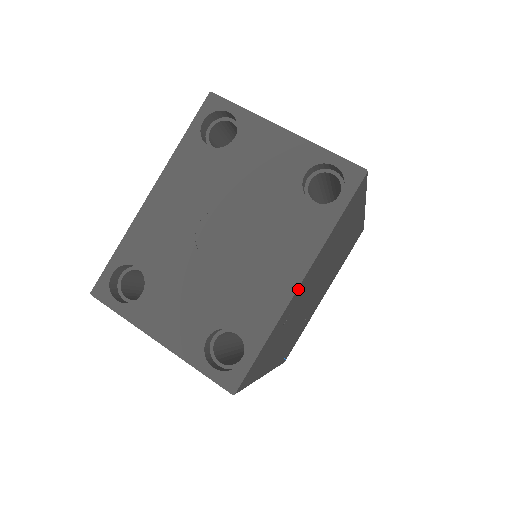
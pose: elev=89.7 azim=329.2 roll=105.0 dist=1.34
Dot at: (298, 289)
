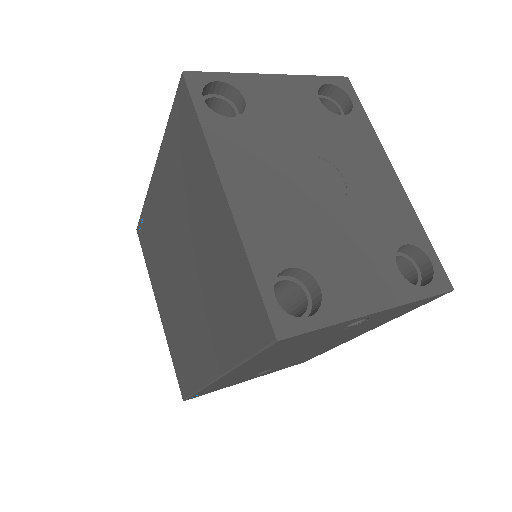
Dot at: occluded
